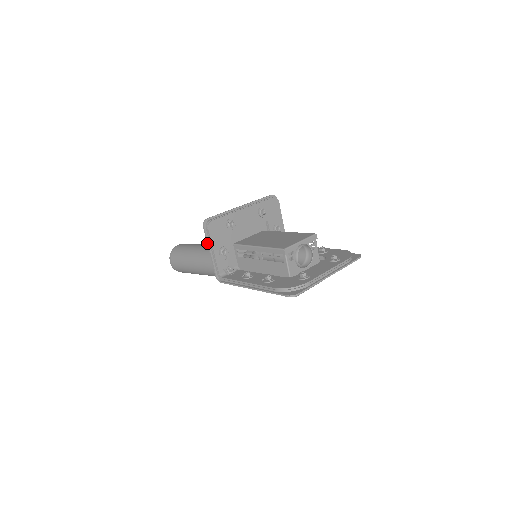
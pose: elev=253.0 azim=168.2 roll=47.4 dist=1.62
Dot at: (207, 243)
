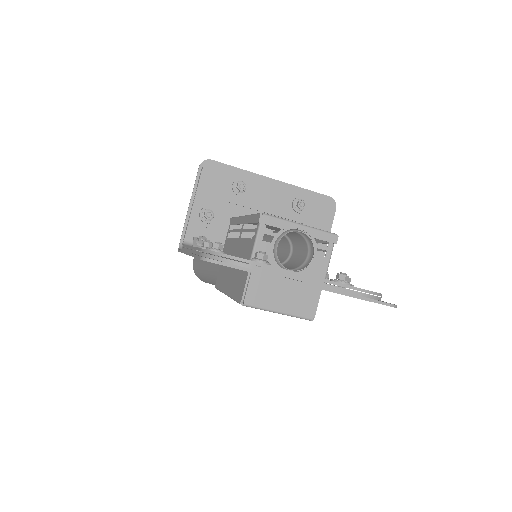
Dot at: (193, 190)
